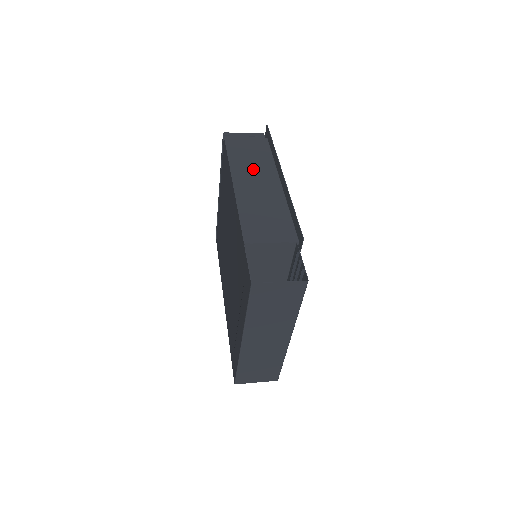
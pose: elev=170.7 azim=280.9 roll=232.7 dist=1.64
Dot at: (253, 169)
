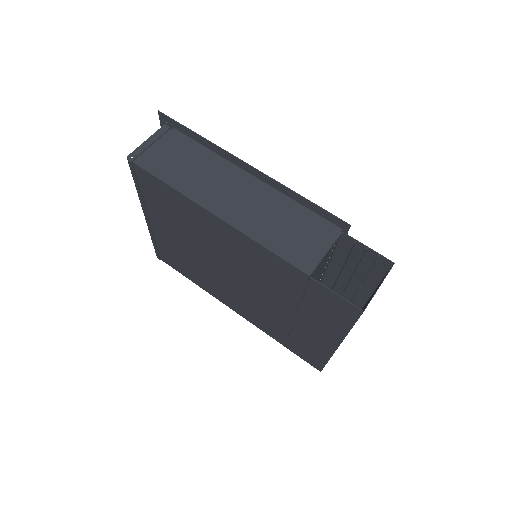
Dot at: (211, 181)
